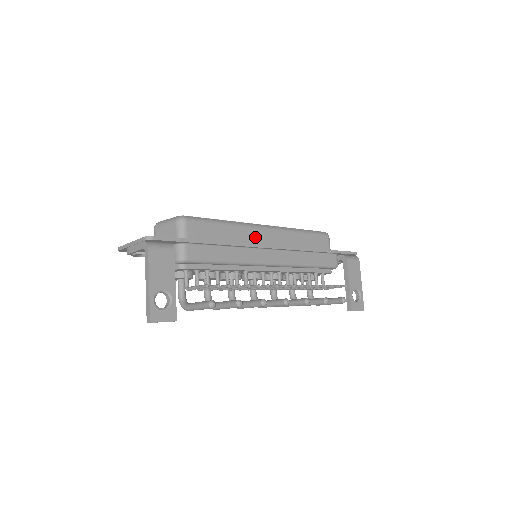
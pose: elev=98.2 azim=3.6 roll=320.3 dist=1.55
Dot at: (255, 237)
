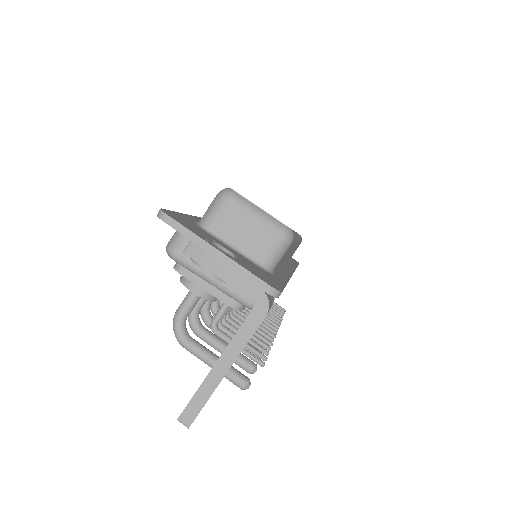
Dot at: occluded
